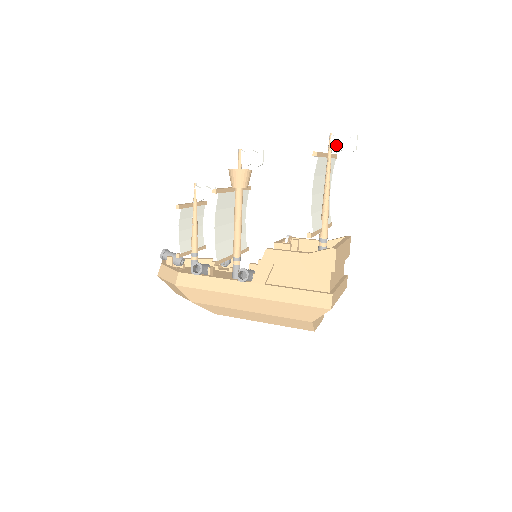
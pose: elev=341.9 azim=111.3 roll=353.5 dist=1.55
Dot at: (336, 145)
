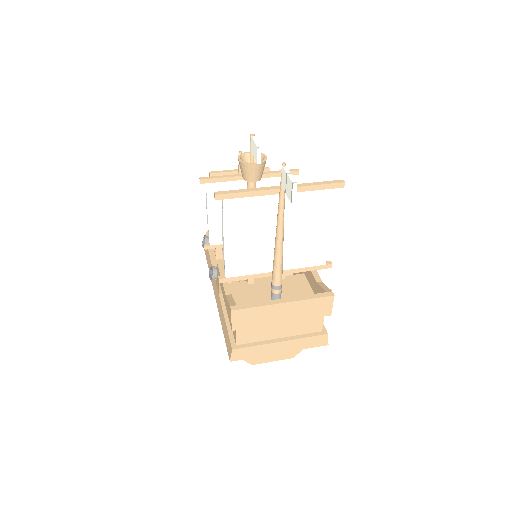
Dot at: (285, 183)
